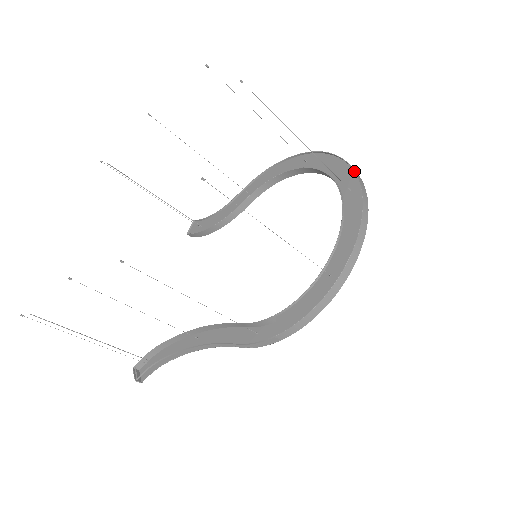
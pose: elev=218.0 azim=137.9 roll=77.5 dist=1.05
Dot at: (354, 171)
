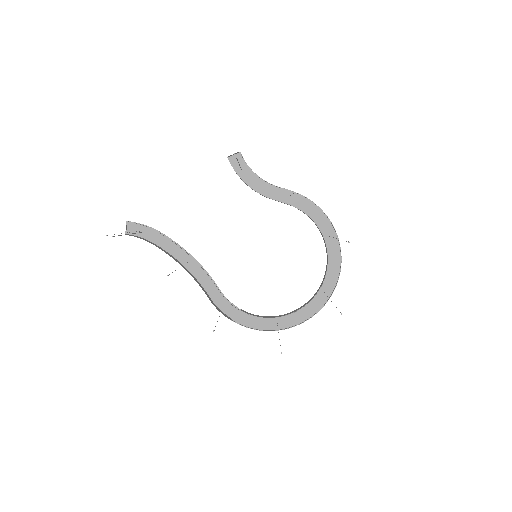
Dot at: occluded
